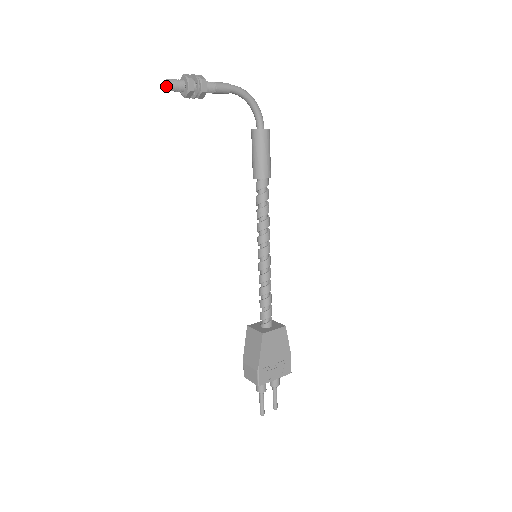
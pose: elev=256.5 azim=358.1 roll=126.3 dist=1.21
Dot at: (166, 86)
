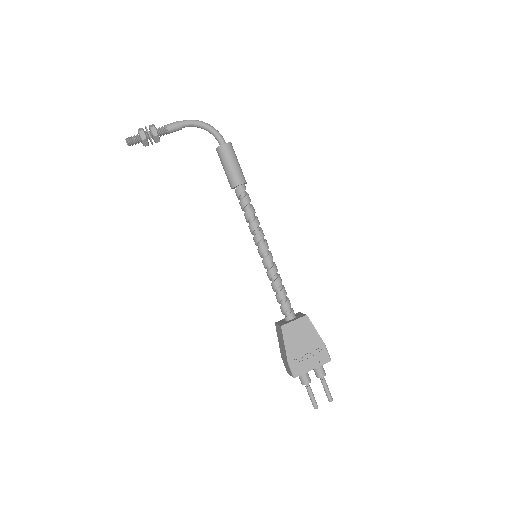
Dot at: (127, 144)
